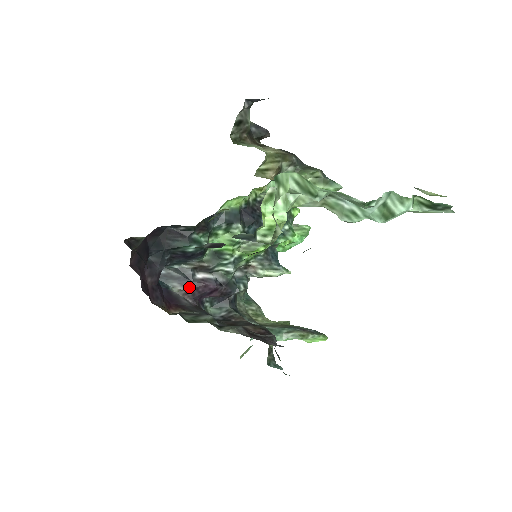
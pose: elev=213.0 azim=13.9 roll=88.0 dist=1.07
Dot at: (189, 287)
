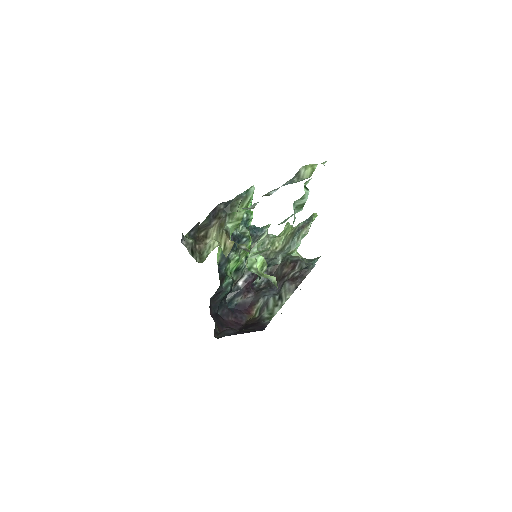
Dot at: (243, 293)
